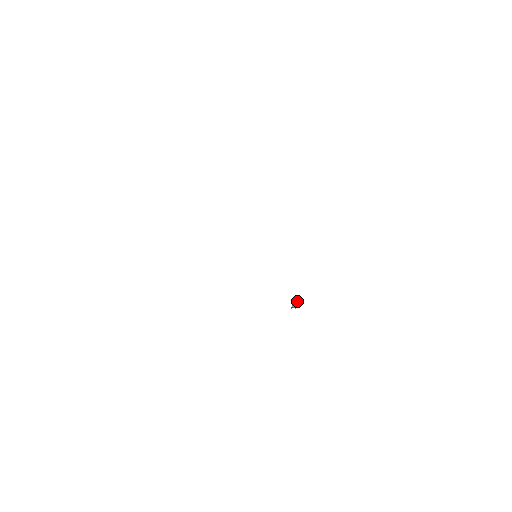
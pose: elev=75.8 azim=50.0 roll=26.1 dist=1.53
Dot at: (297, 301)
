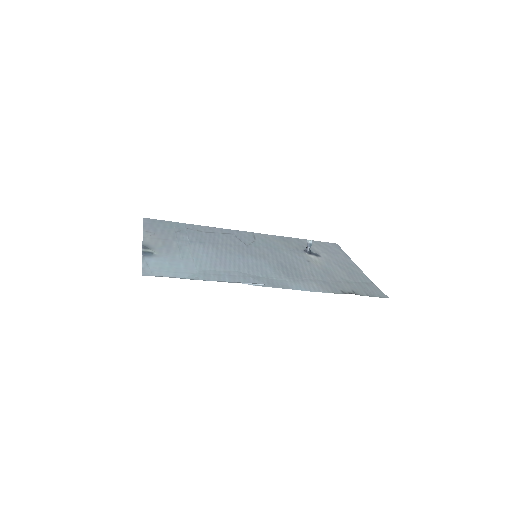
Dot at: (310, 243)
